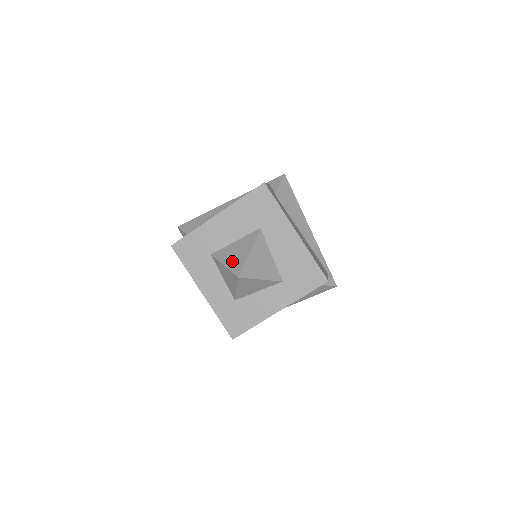
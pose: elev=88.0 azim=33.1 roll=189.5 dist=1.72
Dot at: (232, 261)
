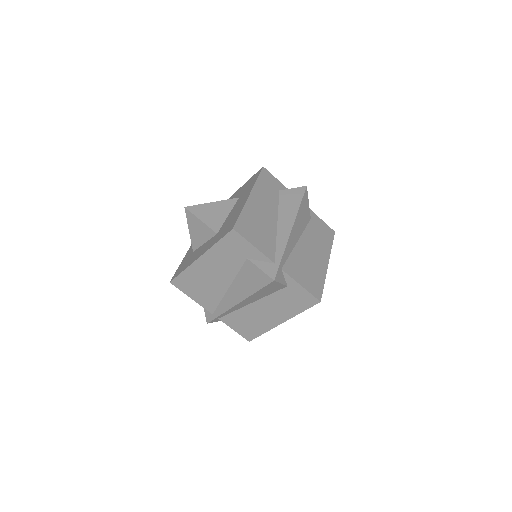
Dot at: occluded
